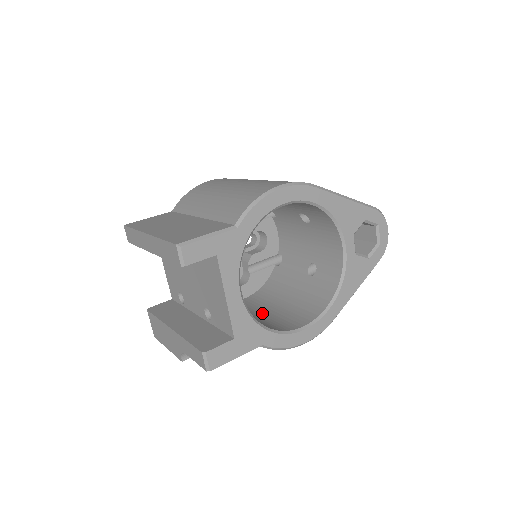
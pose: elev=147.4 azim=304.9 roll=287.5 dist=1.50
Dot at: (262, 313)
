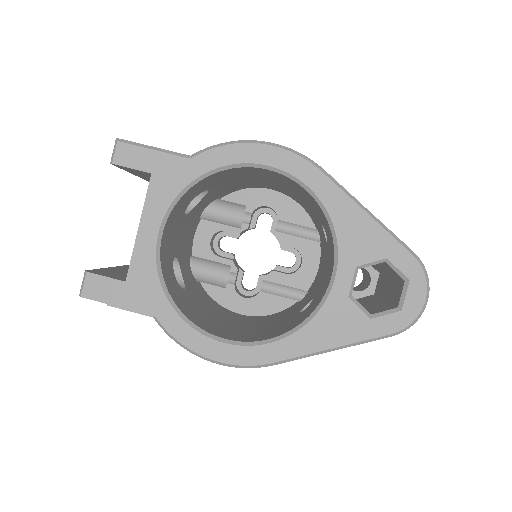
Dot at: (220, 319)
